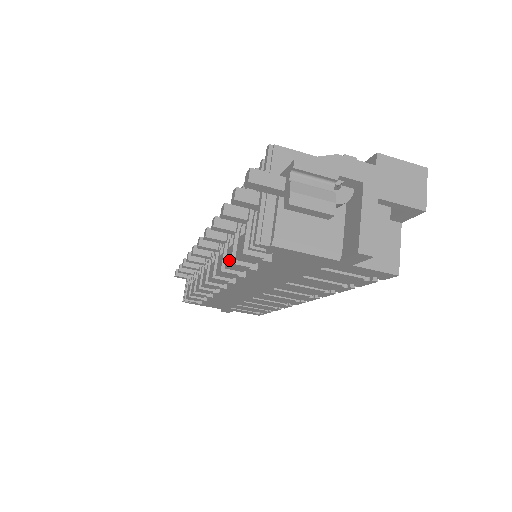
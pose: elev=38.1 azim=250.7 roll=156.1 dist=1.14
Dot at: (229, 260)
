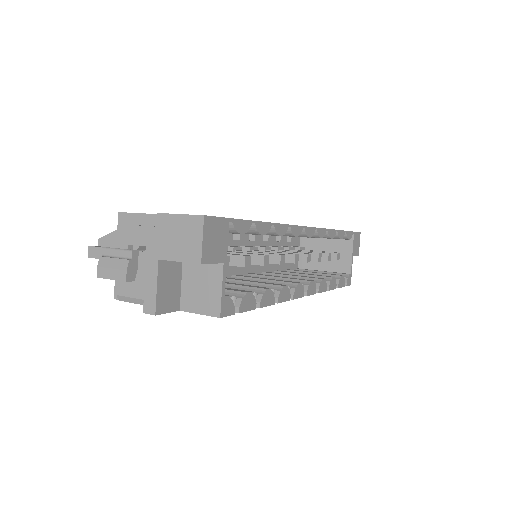
Dot at: occluded
